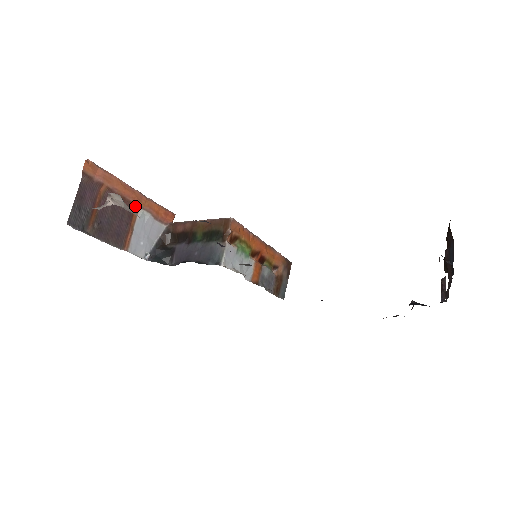
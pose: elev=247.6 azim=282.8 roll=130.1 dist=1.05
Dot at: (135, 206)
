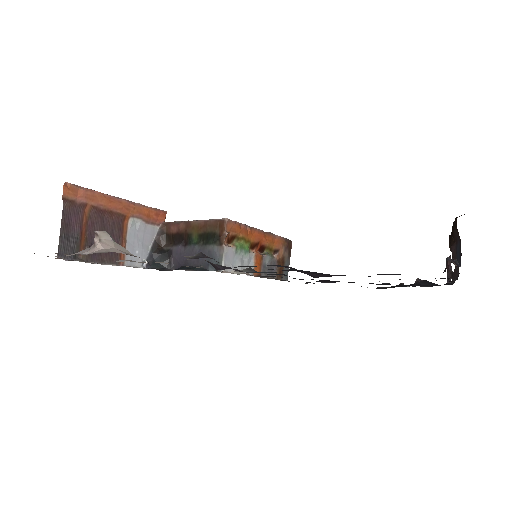
Dot at: (124, 216)
